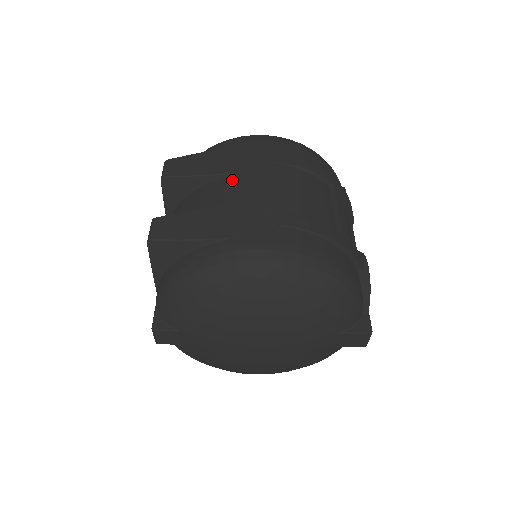
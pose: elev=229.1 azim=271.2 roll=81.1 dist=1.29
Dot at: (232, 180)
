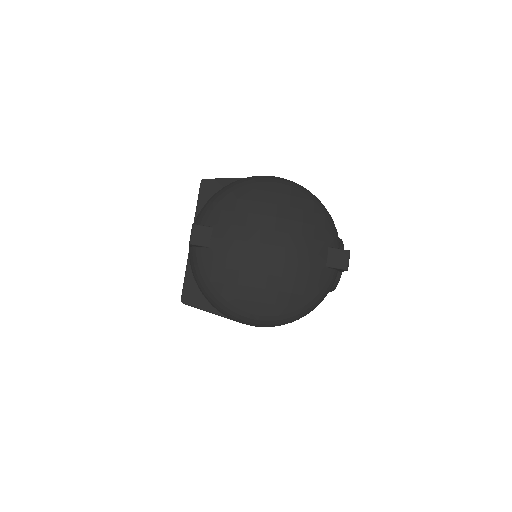
Dot at: occluded
